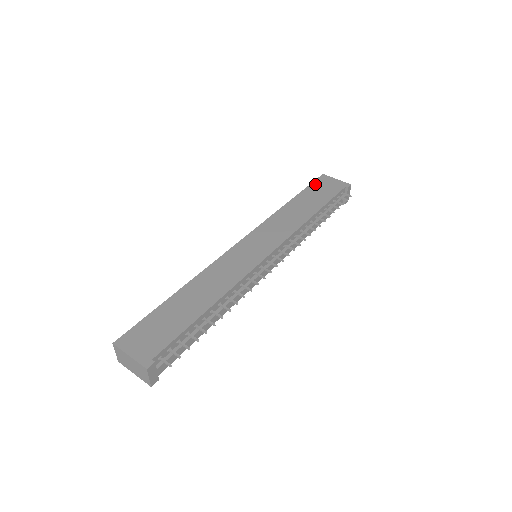
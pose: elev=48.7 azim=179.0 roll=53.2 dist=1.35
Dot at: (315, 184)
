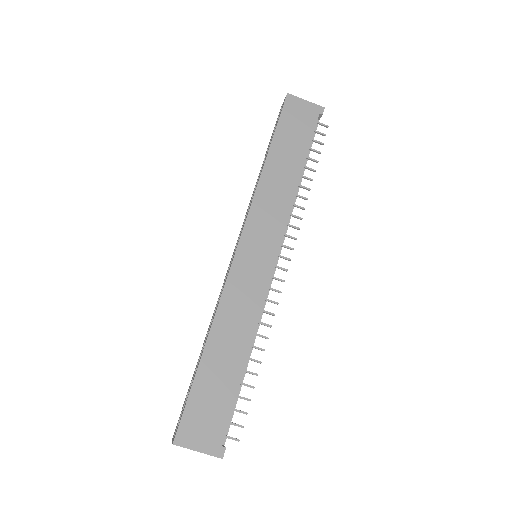
Dot at: (285, 117)
